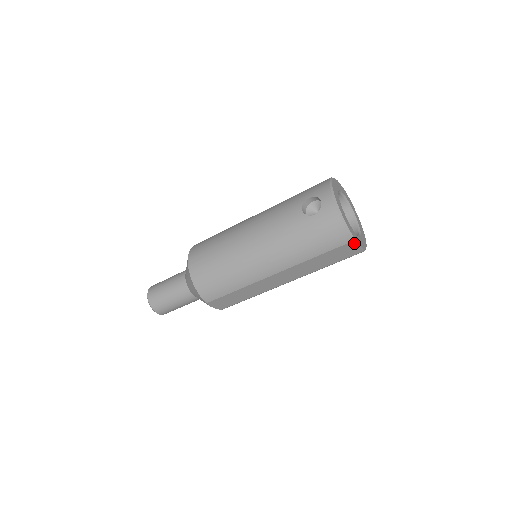
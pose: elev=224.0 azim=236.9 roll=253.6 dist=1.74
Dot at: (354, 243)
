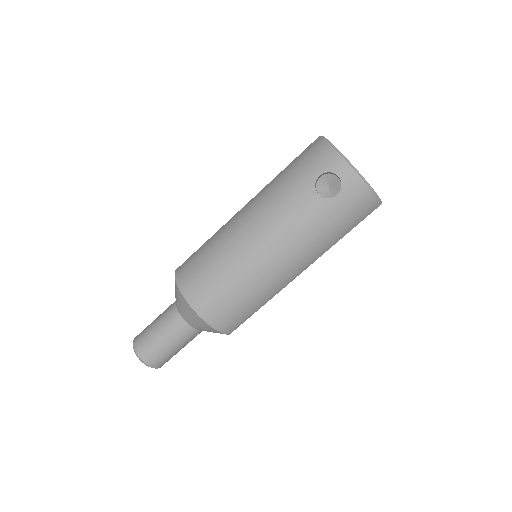
Dot at: occluded
